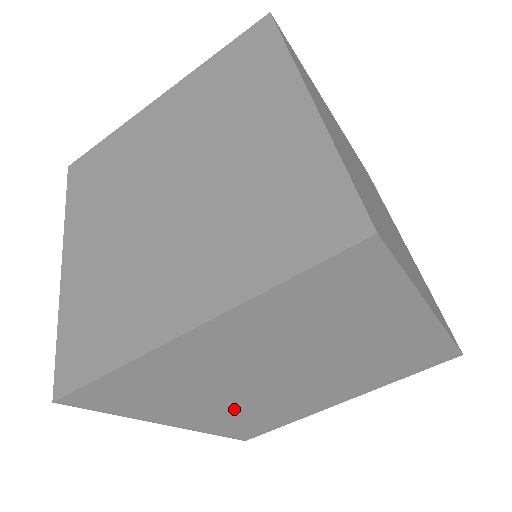
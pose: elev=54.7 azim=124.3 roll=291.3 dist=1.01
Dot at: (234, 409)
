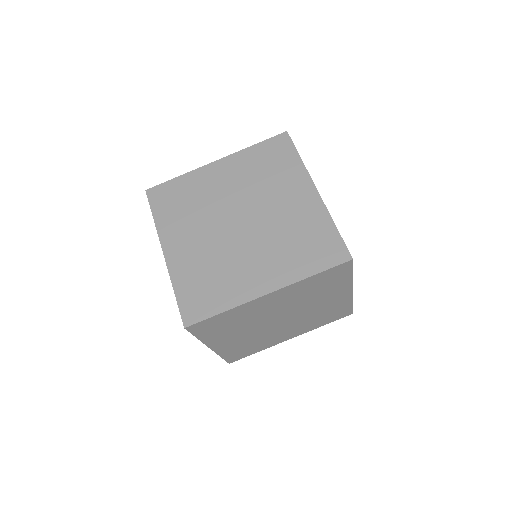
Dot at: (201, 252)
